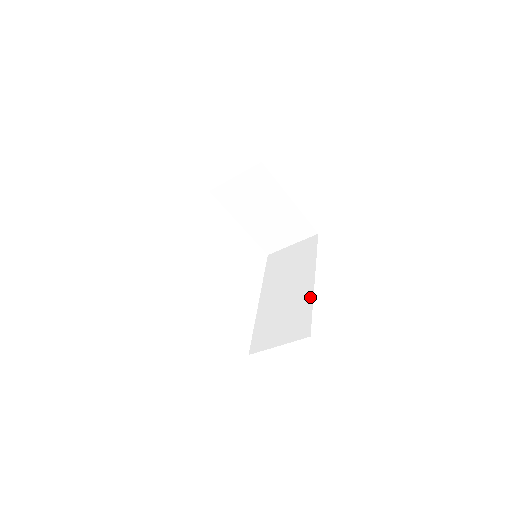
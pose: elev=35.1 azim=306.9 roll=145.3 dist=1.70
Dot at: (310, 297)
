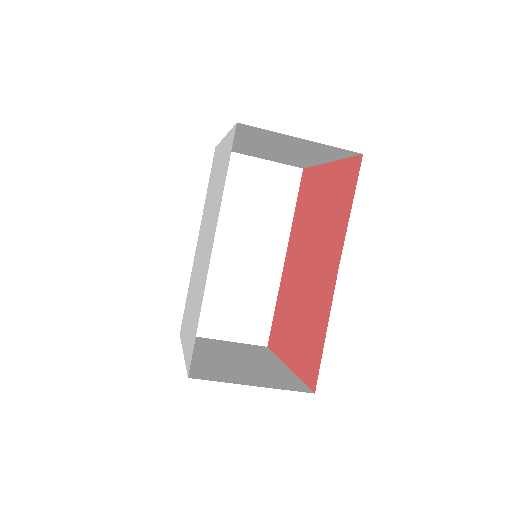
Dot at: (275, 287)
